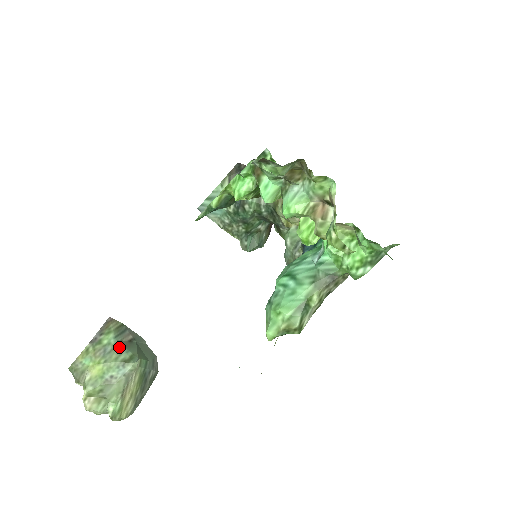
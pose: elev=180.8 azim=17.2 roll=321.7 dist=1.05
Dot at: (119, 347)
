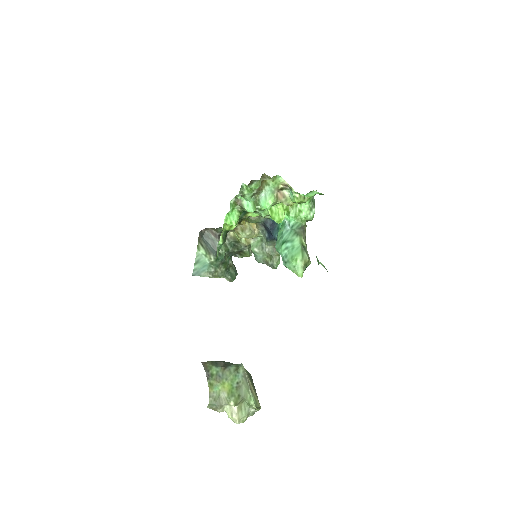
Dot at: (225, 368)
